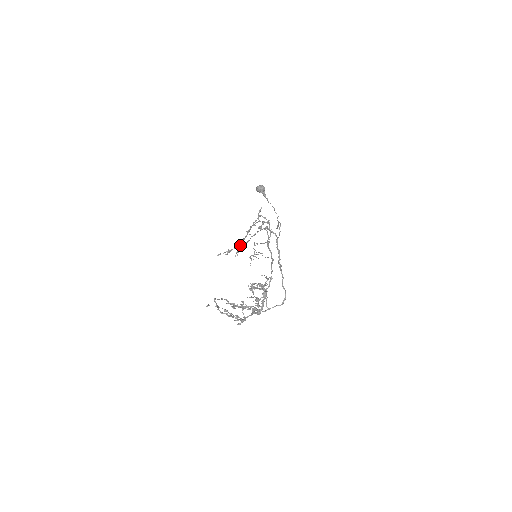
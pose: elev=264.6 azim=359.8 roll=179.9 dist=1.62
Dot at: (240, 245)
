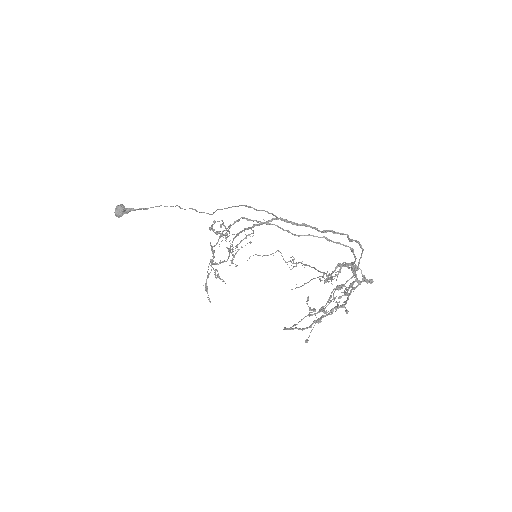
Dot at: occluded
